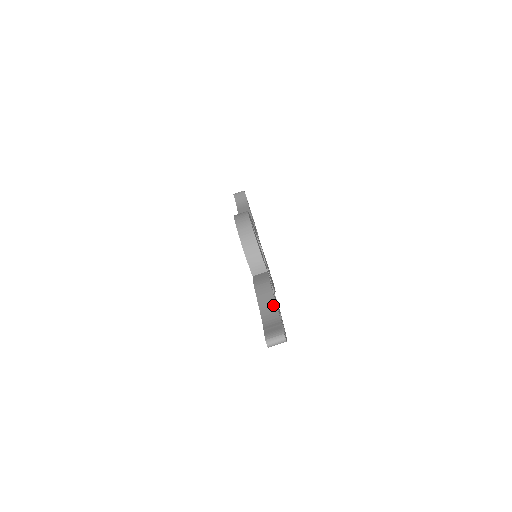
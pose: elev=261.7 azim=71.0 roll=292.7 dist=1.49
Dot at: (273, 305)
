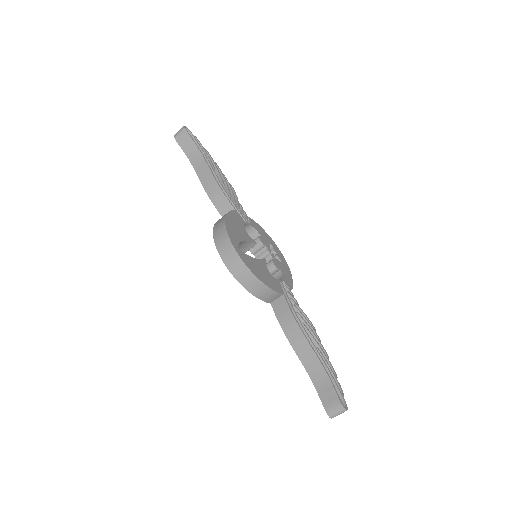
Dot at: (314, 358)
